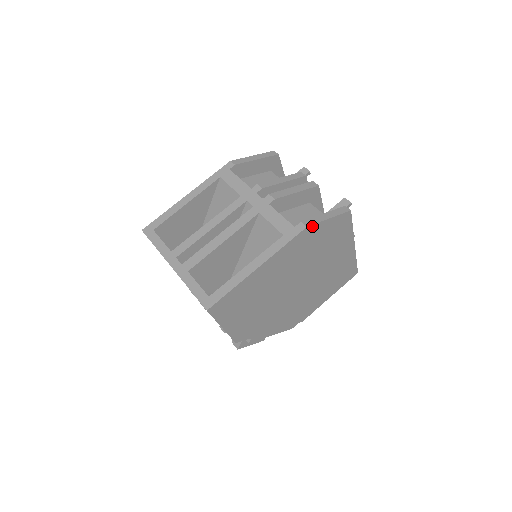
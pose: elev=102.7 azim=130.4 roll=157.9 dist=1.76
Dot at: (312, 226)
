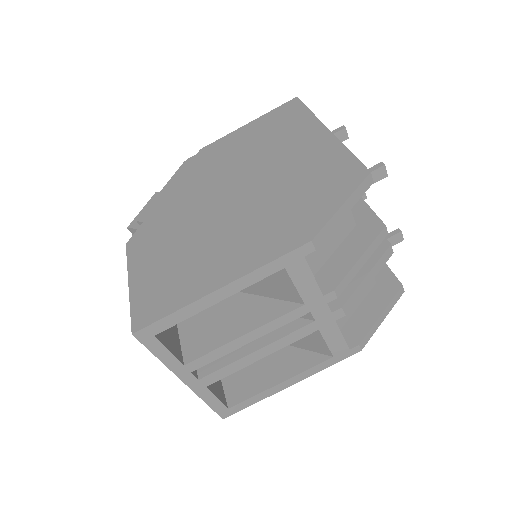
Dot at: (365, 341)
